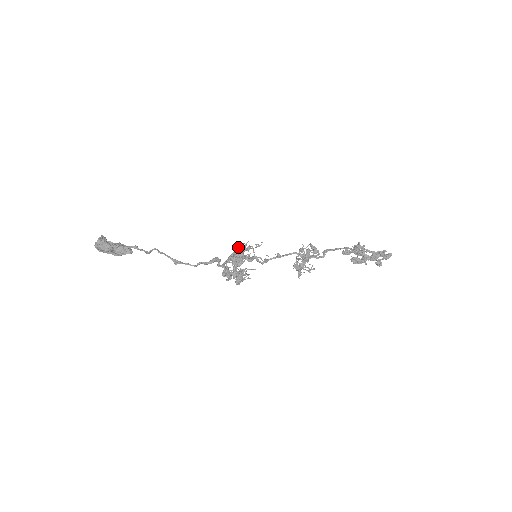
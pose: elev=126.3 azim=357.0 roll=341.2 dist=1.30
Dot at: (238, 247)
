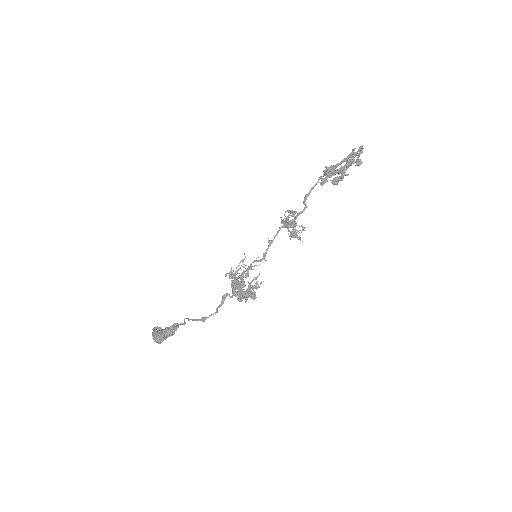
Dot at: occluded
